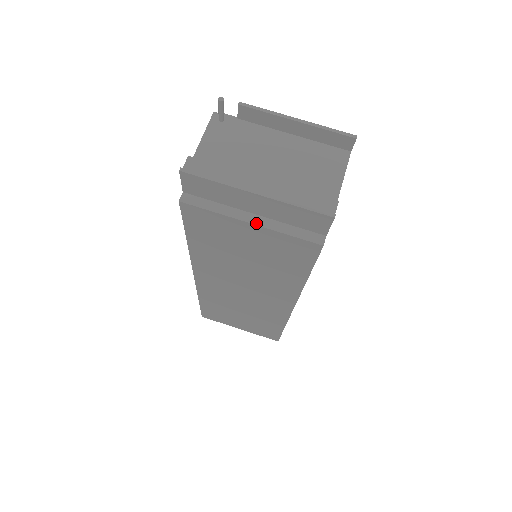
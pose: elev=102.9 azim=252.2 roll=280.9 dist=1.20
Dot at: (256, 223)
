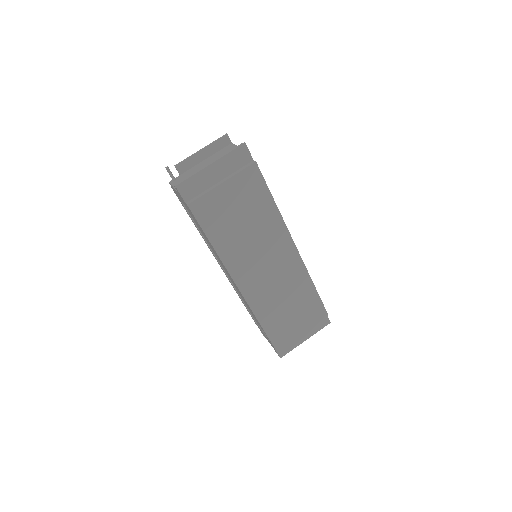
Dot at: (224, 181)
